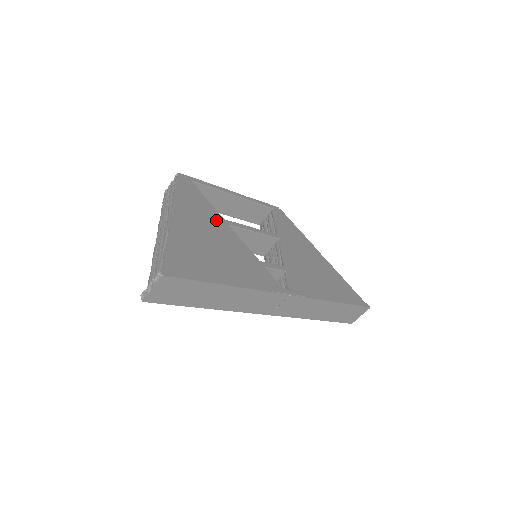
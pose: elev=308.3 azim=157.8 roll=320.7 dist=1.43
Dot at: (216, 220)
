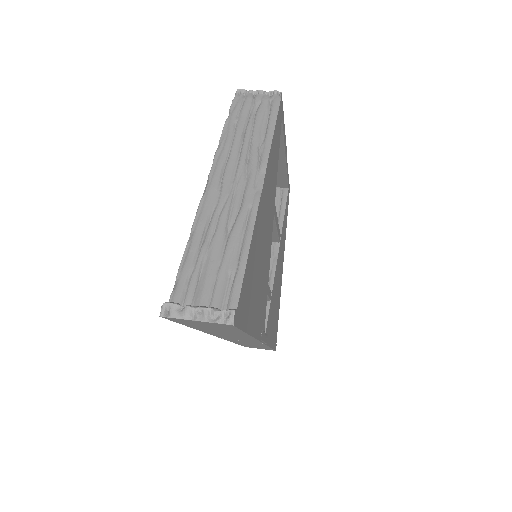
Dot at: (273, 202)
